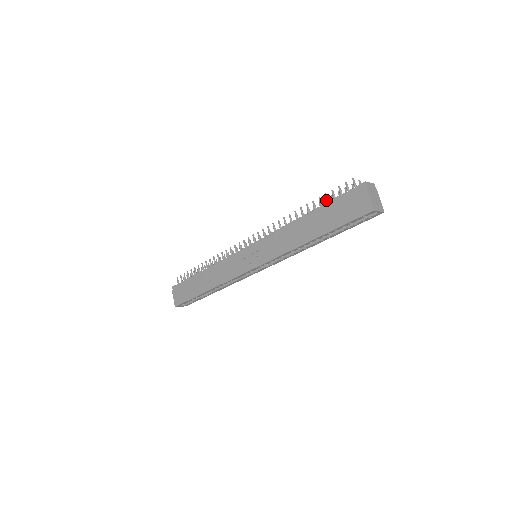
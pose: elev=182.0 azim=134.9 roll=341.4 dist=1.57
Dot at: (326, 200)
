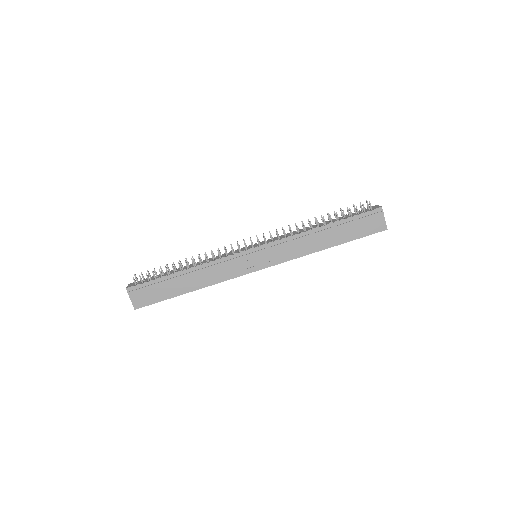
Dot at: (344, 216)
